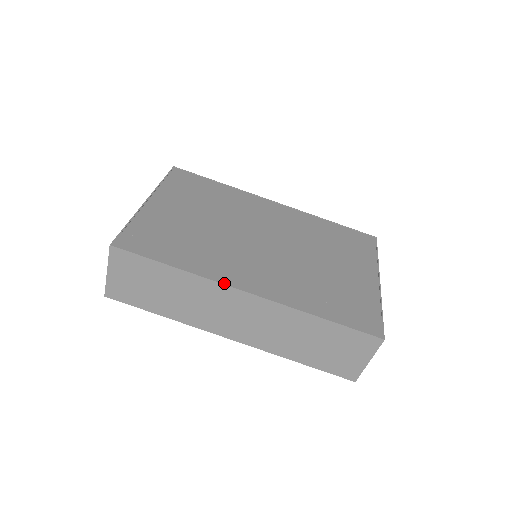
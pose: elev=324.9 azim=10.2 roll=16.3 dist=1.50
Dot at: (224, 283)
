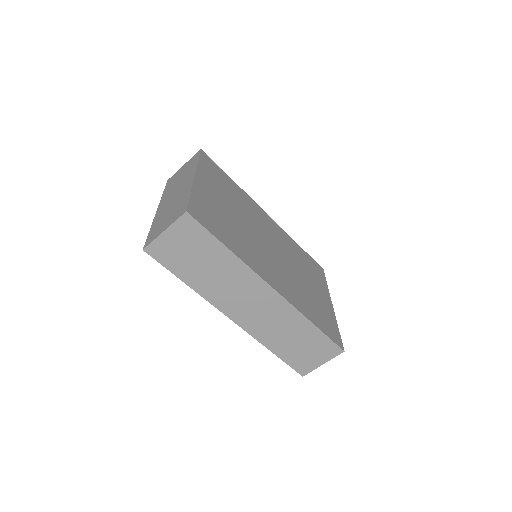
Dot at: (260, 276)
